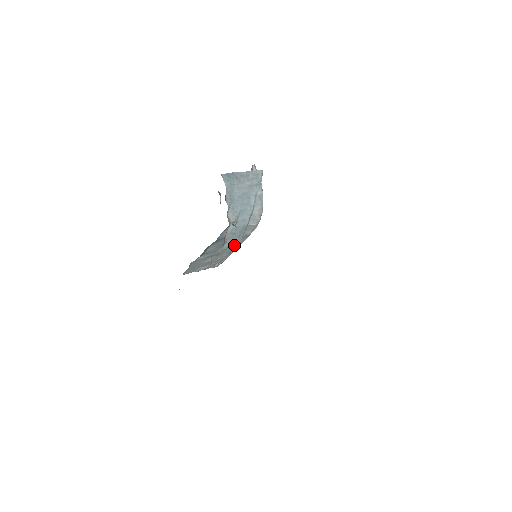
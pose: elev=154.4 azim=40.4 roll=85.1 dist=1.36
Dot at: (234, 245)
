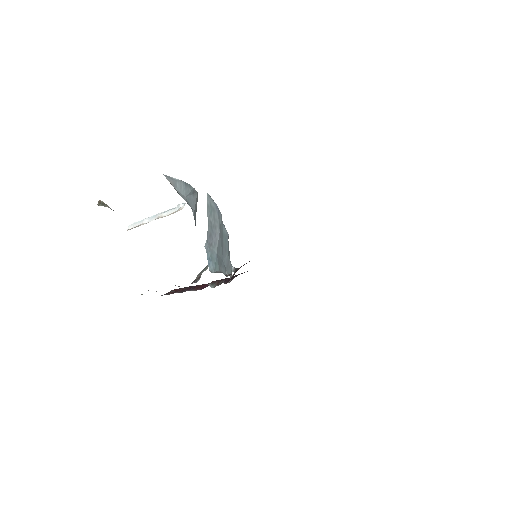
Dot at: occluded
